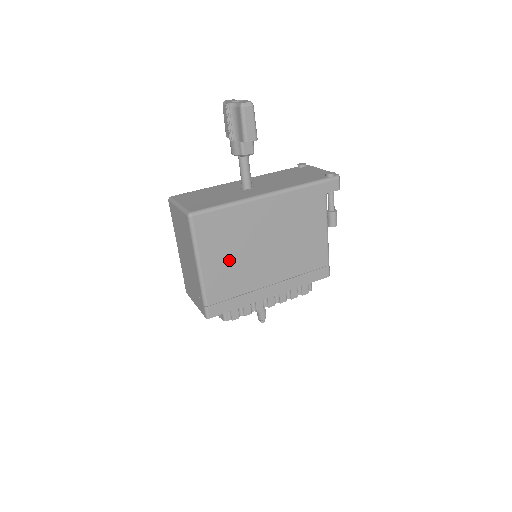
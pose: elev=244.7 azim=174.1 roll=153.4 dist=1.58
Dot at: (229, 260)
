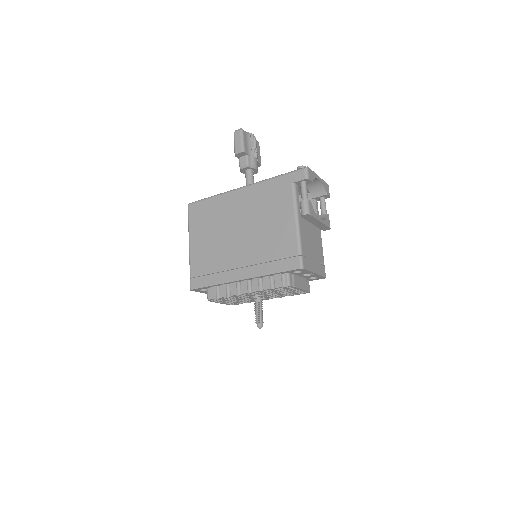
Dot at: (209, 240)
